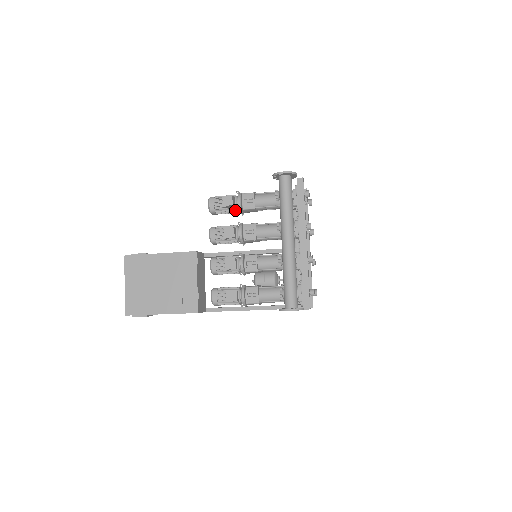
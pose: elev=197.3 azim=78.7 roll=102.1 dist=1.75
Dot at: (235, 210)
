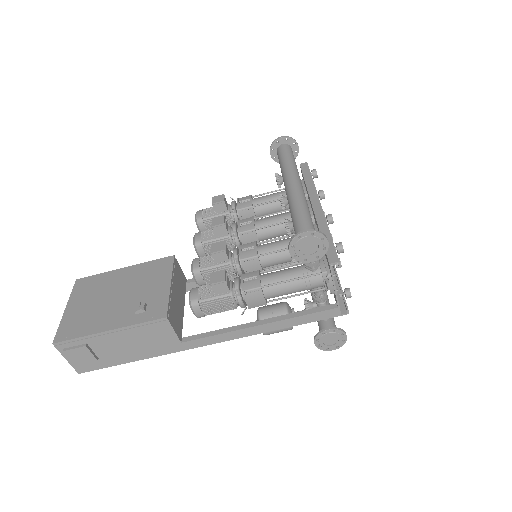
Dot at: (228, 214)
